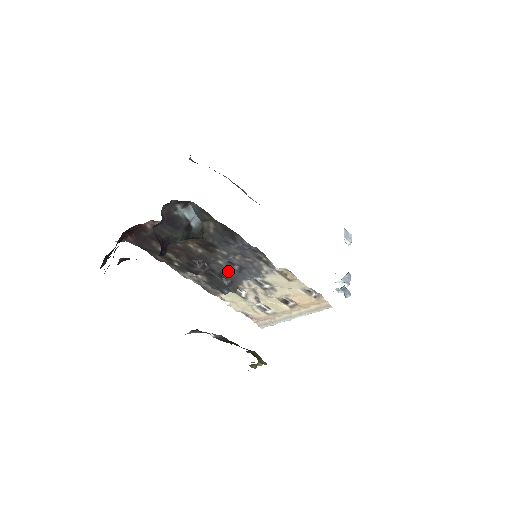
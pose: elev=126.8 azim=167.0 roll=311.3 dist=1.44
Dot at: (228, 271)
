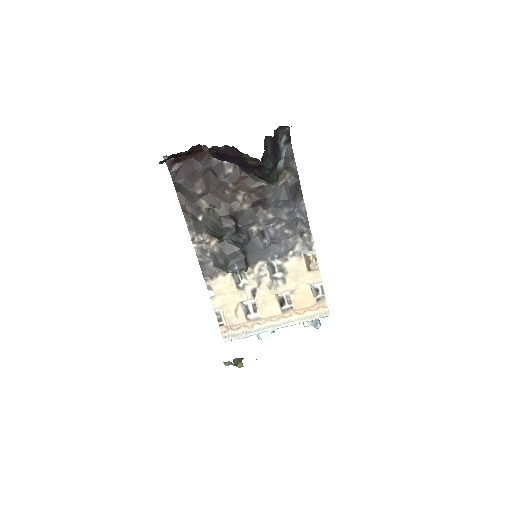
Dot at: (253, 243)
